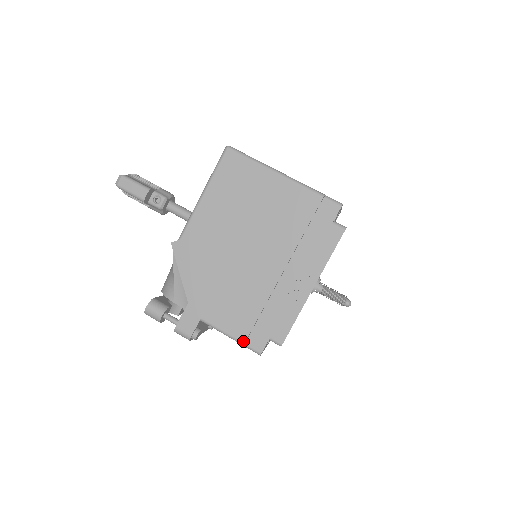
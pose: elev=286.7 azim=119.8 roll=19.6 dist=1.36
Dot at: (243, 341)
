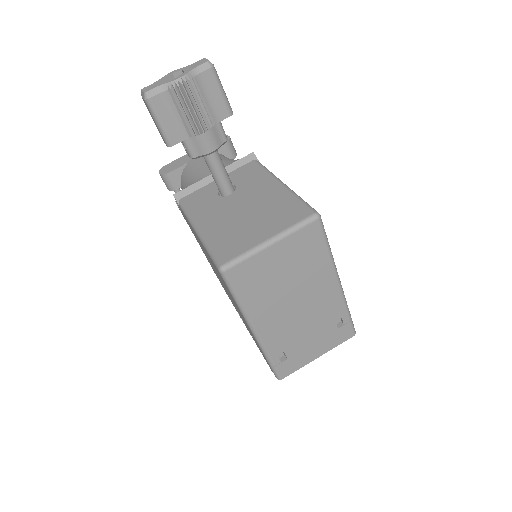
Dot at: (208, 261)
